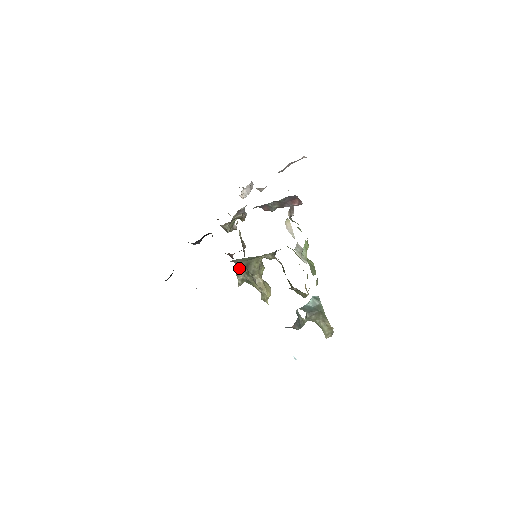
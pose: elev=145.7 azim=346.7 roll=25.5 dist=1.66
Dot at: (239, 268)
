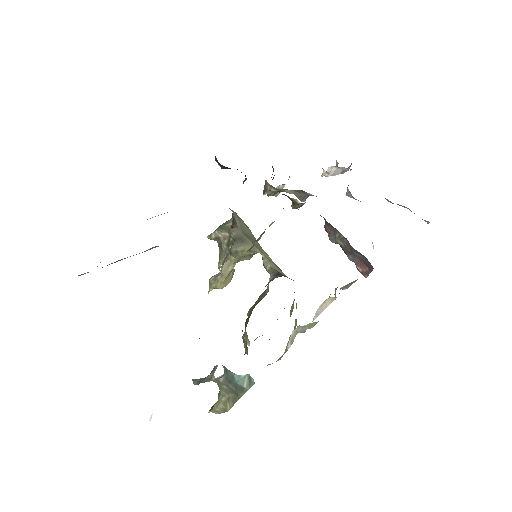
Dot at: (229, 228)
